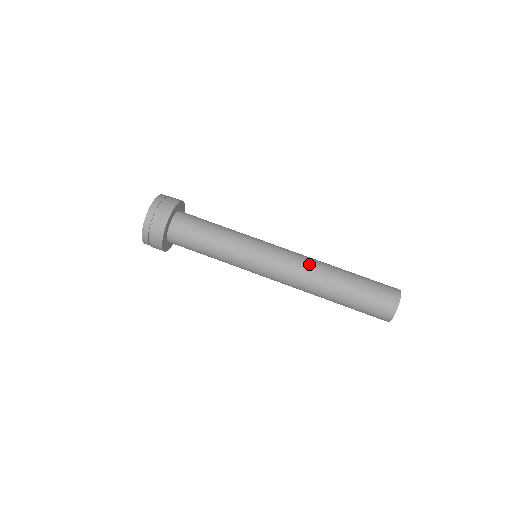
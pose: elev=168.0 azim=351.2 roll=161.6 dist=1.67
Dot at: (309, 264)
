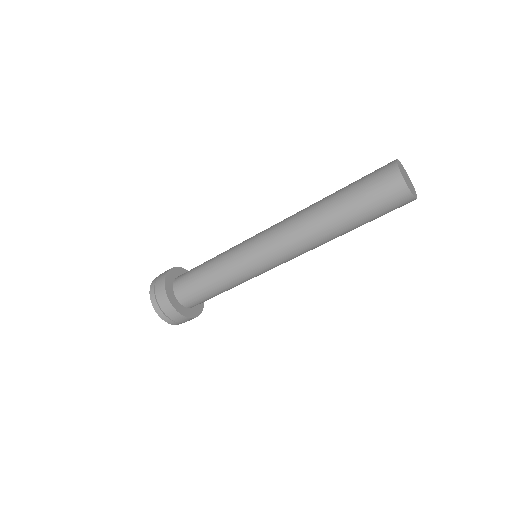
Dot at: (294, 227)
